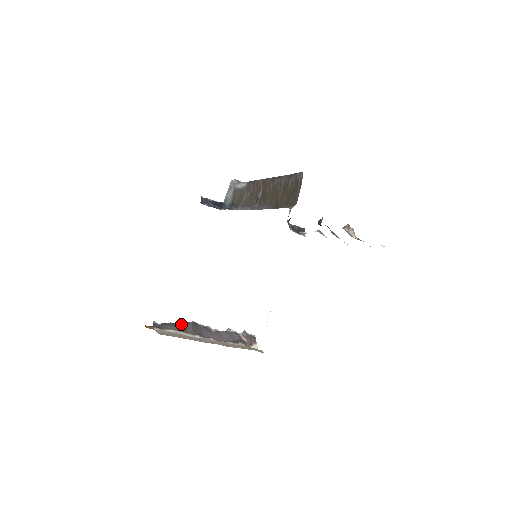
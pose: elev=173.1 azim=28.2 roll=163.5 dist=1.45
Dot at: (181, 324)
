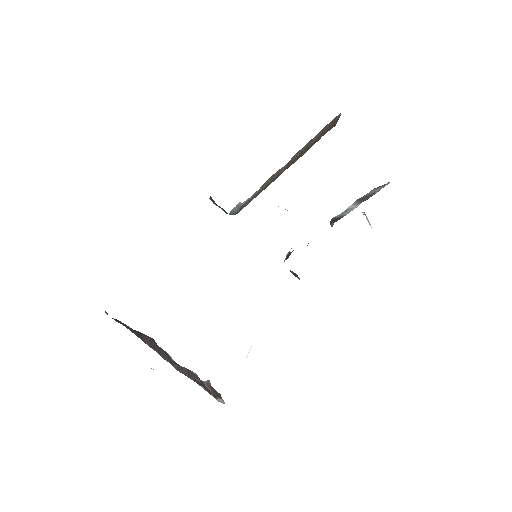
Dot at: (137, 332)
